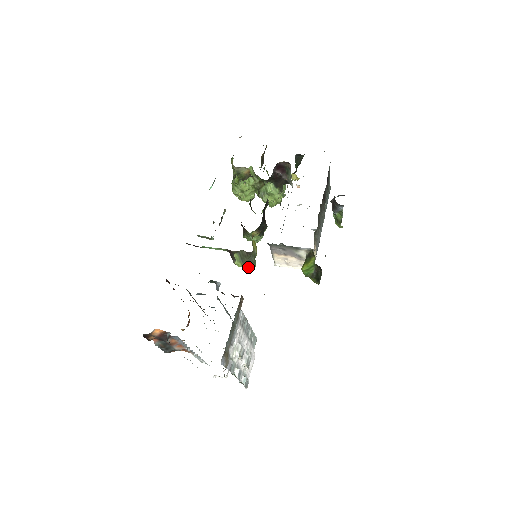
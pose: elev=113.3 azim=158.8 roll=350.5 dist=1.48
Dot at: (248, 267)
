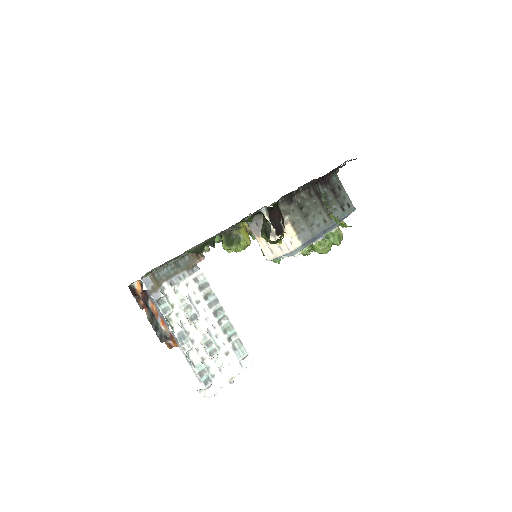
Dot at: (230, 247)
